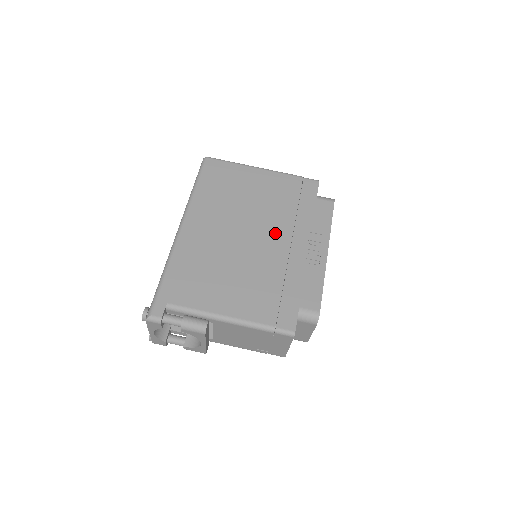
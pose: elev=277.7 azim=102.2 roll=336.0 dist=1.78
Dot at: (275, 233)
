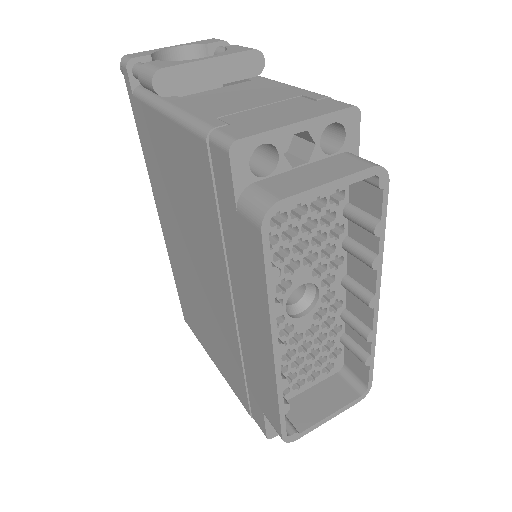
Dot at: occluded
